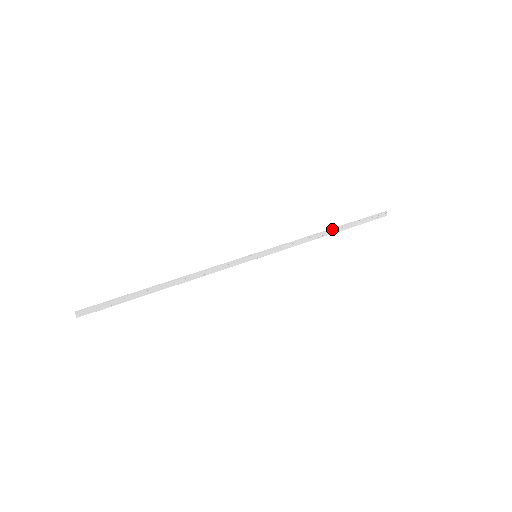
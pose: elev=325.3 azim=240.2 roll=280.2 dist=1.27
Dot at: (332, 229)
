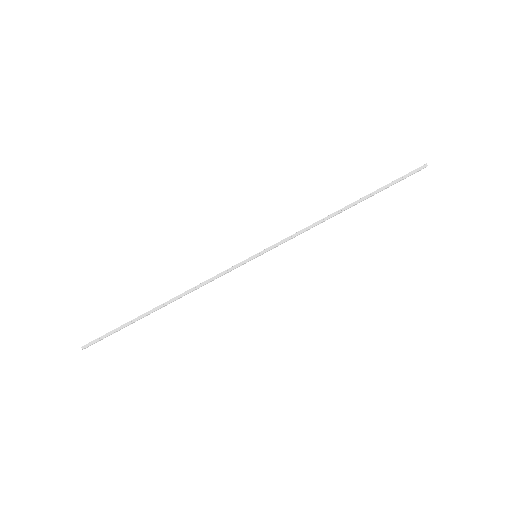
Dot at: (350, 207)
